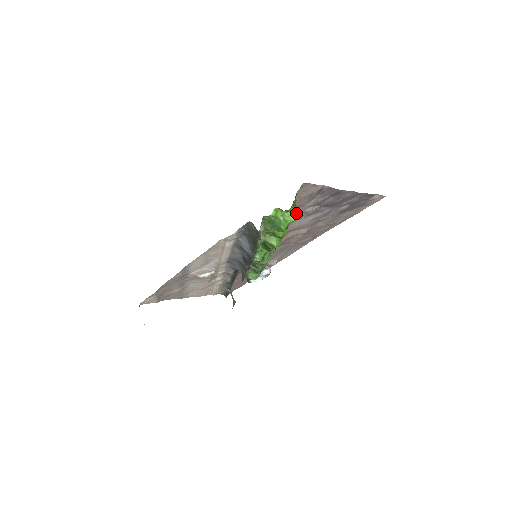
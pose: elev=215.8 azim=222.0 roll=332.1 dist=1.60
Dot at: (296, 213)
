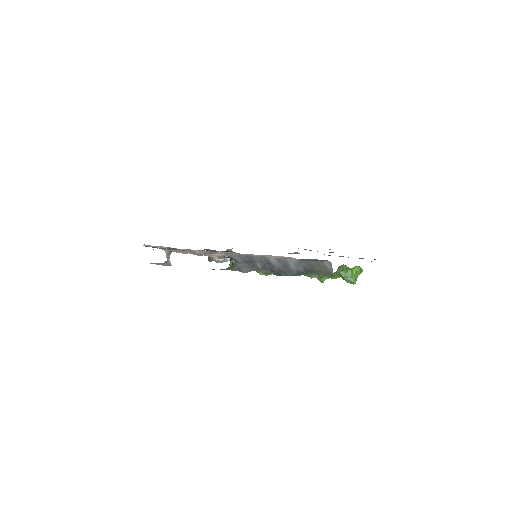
Dot at: occluded
